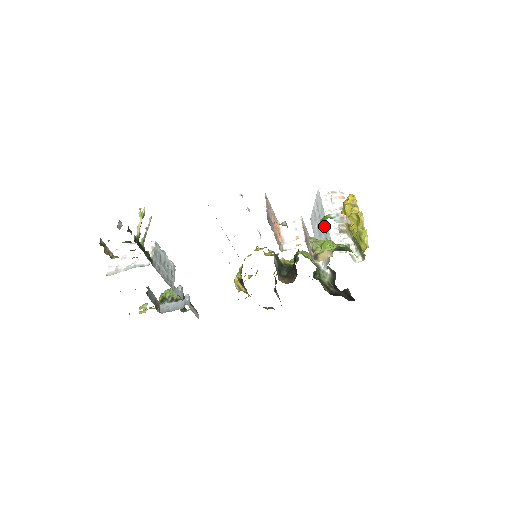
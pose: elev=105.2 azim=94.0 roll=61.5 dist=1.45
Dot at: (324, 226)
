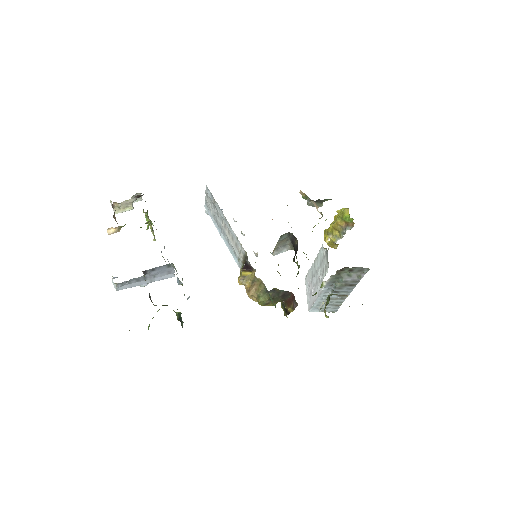
Dot at: (316, 264)
